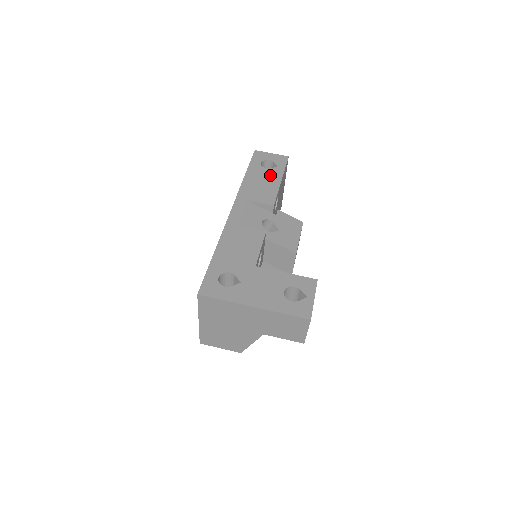
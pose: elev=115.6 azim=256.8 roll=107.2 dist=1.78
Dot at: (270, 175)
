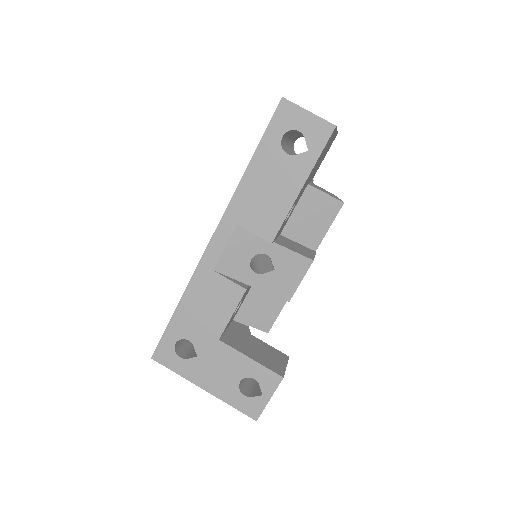
Dot at: (287, 173)
